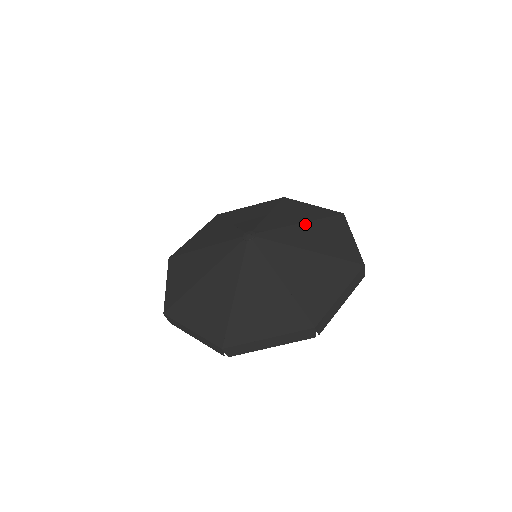
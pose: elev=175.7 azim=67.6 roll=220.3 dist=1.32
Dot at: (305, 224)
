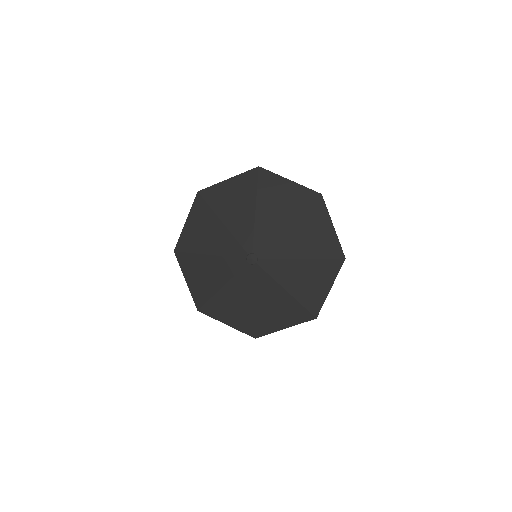
Dot at: (292, 225)
